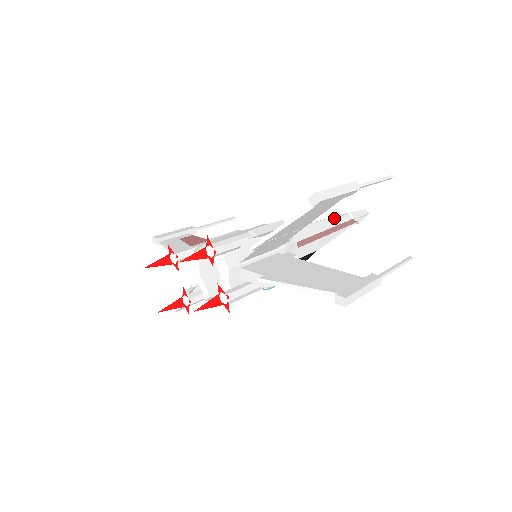
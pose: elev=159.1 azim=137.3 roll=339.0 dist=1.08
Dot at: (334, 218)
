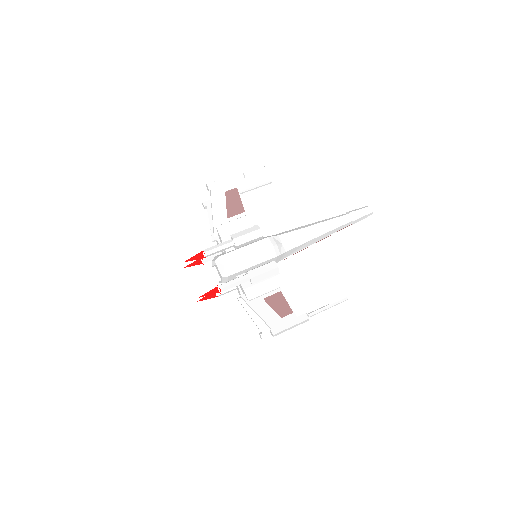
Dot at: (334, 230)
